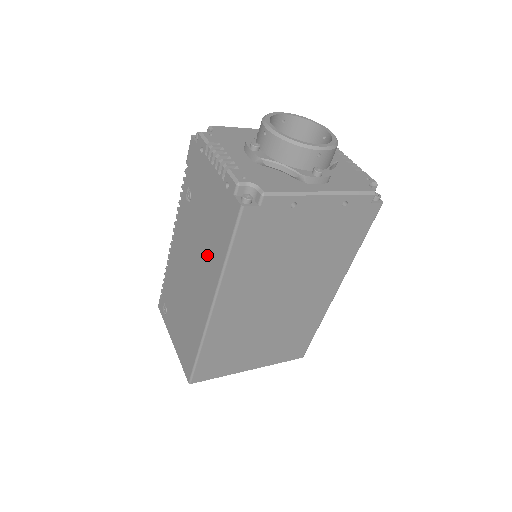
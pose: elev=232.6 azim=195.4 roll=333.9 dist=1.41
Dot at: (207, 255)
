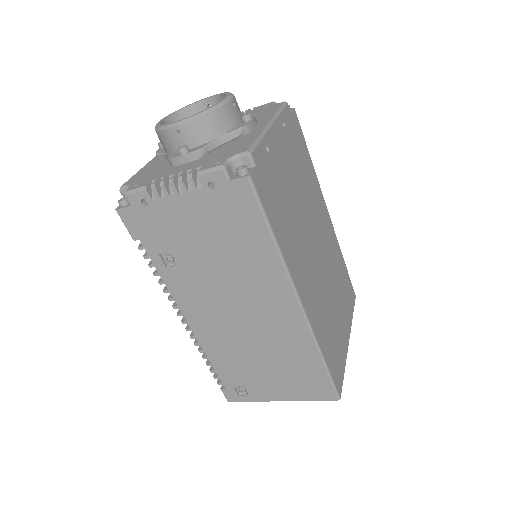
Dot at: (248, 272)
